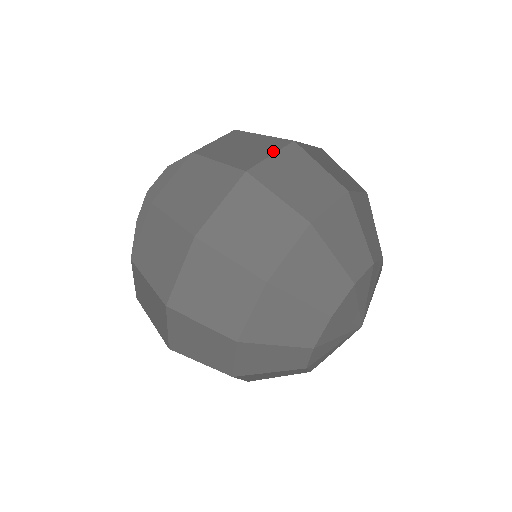
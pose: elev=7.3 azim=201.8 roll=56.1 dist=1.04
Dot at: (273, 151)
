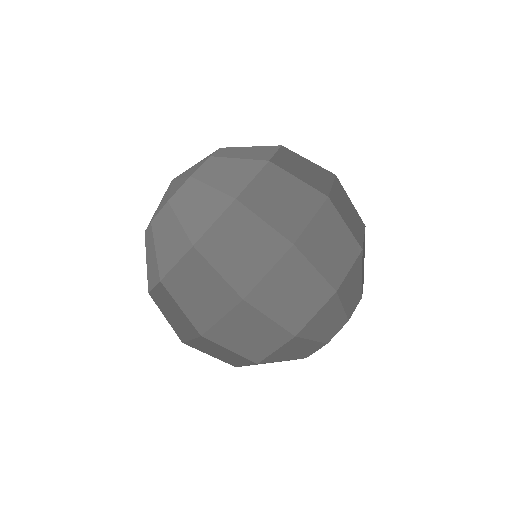
Dot at: occluded
